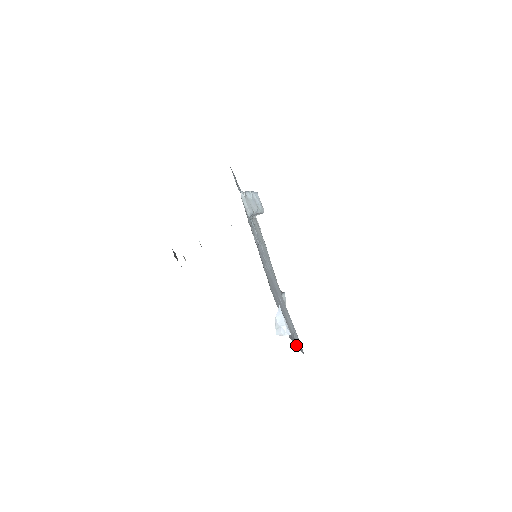
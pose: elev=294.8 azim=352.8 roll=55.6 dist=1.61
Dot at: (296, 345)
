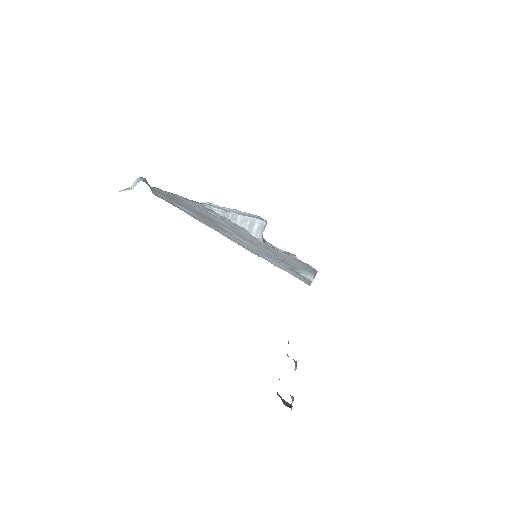
Dot at: occluded
